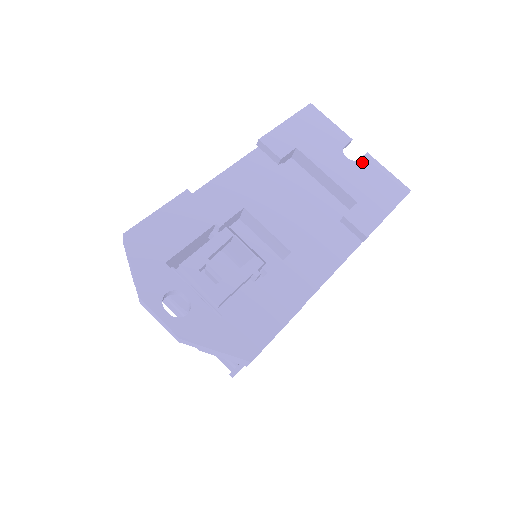
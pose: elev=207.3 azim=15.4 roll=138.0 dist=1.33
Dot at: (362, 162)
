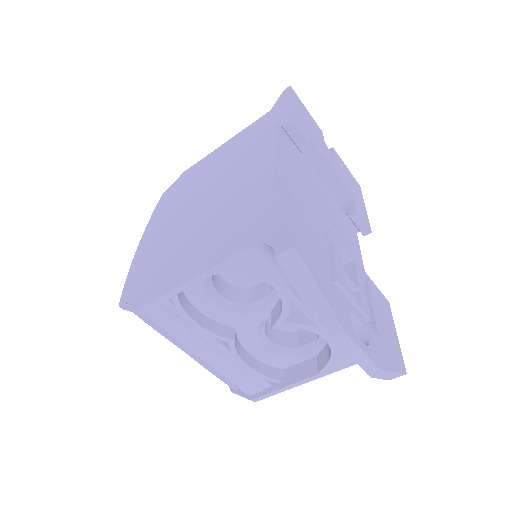
Dot at: (336, 157)
